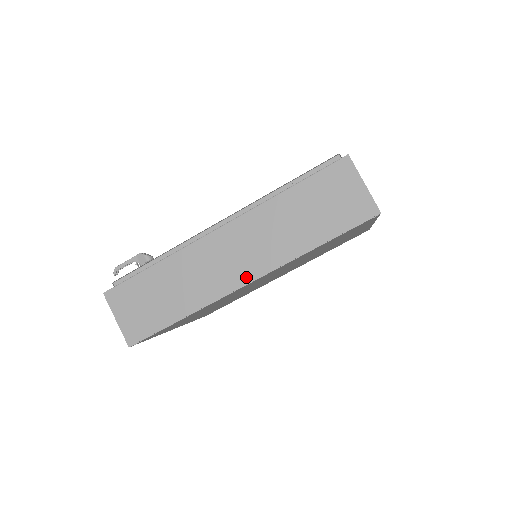
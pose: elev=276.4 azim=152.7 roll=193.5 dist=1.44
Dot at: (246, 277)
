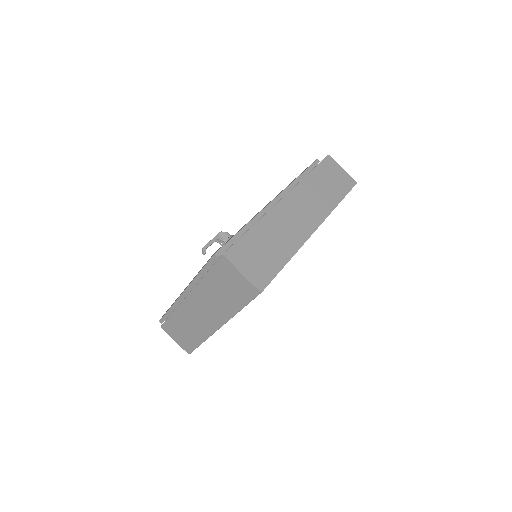
Dot at: (314, 225)
